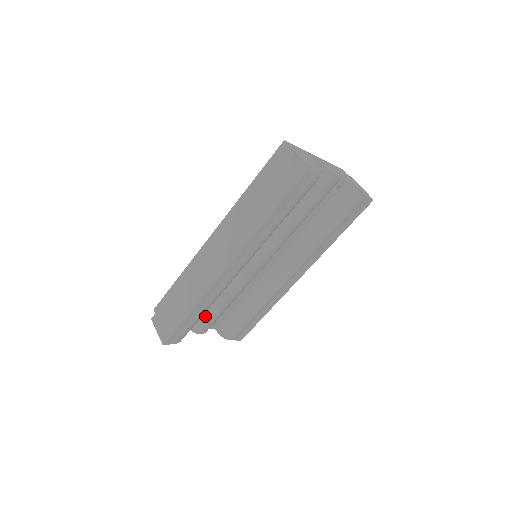
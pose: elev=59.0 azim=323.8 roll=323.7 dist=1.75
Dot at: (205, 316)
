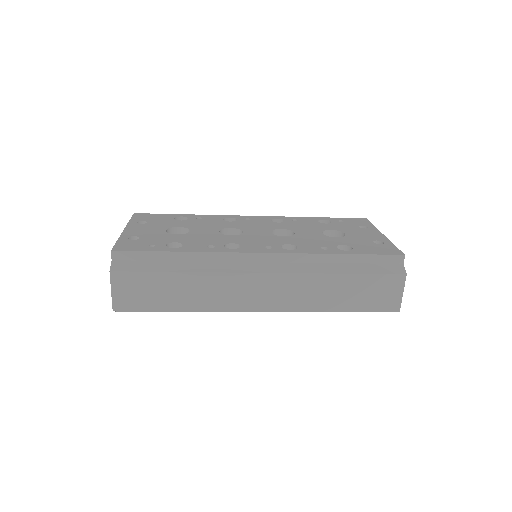
Dot at: occluded
